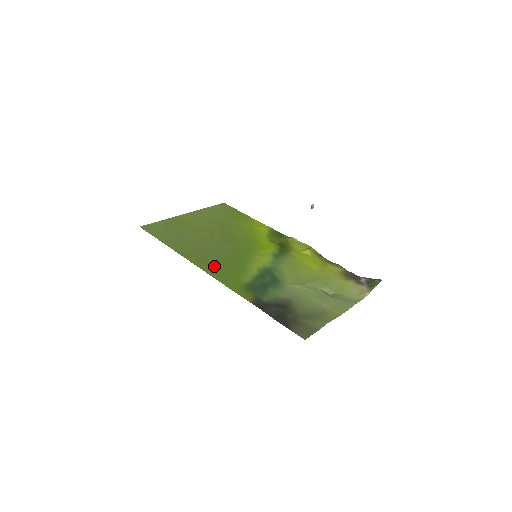
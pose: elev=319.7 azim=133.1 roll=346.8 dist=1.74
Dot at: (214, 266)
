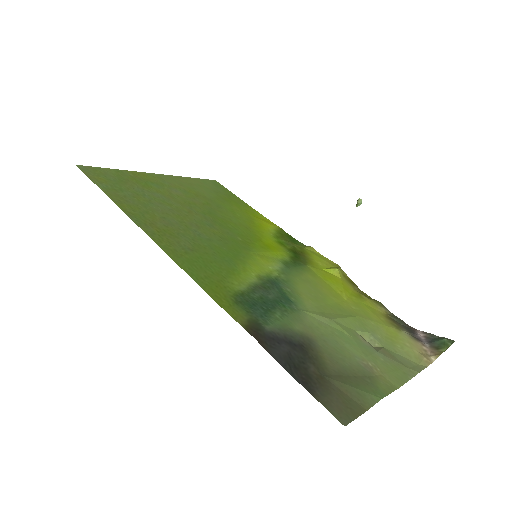
Dot at: (185, 250)
